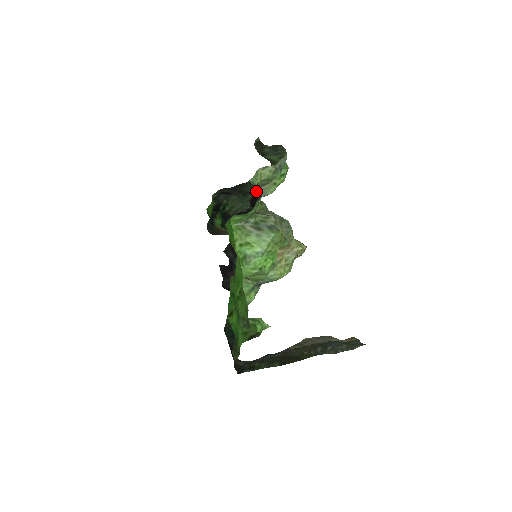
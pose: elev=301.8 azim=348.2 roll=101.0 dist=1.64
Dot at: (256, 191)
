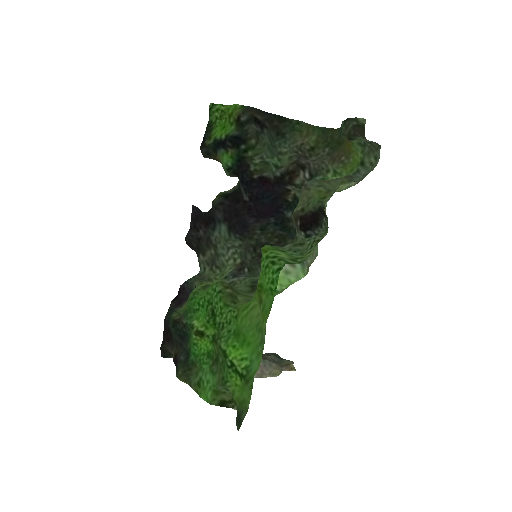
Dot at: (321, 216)
